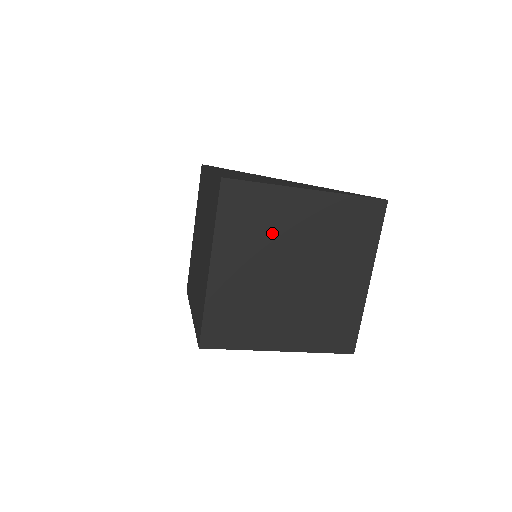
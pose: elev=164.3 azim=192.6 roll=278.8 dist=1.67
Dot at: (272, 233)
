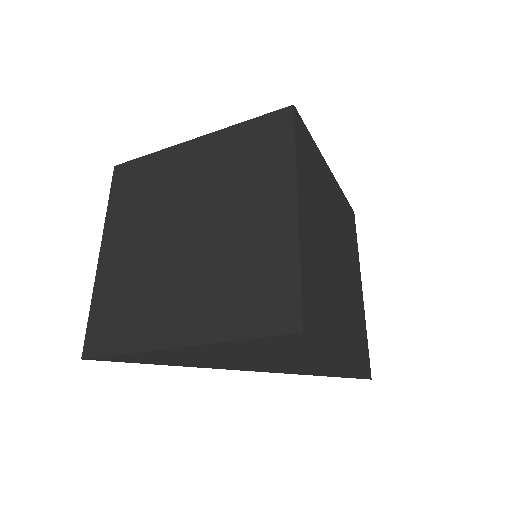
Dot at: (322, 196)
